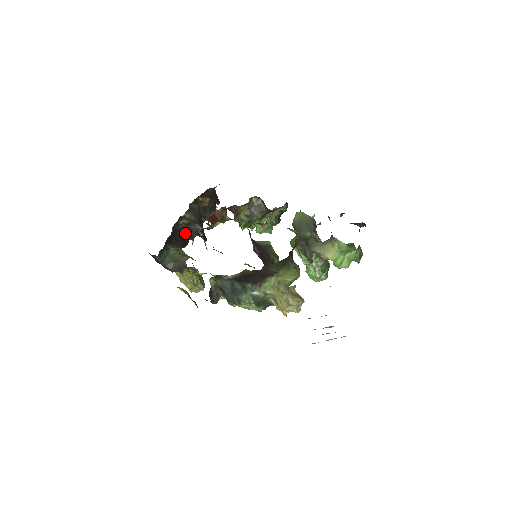
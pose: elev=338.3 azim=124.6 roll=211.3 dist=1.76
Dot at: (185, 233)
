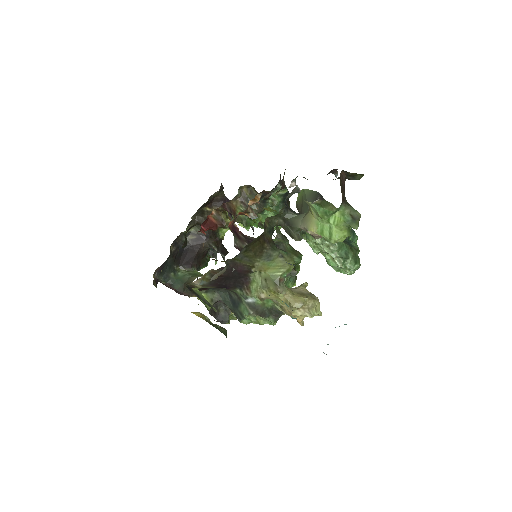
Dot at: (196, 250)
